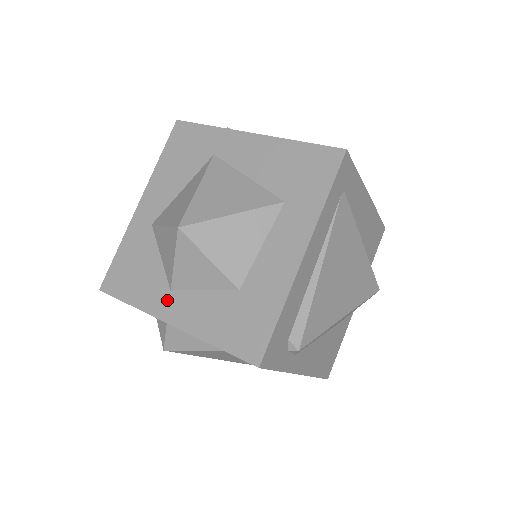
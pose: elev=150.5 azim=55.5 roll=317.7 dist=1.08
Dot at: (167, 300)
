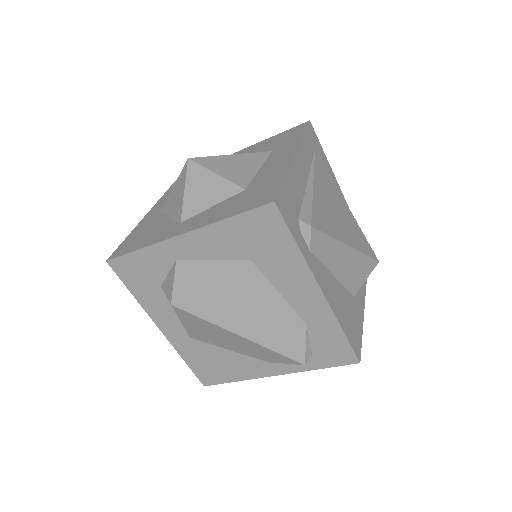
Dot at: (177, 227)
